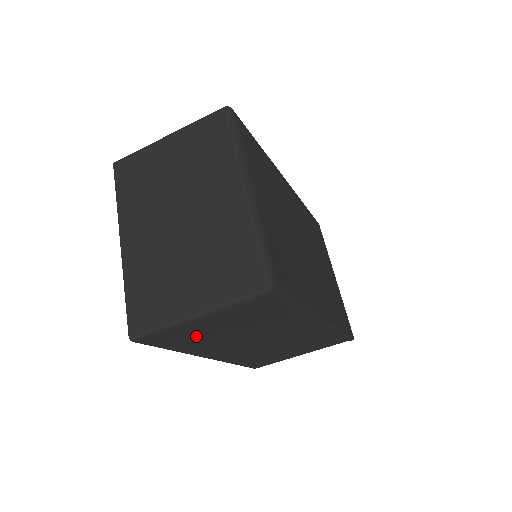
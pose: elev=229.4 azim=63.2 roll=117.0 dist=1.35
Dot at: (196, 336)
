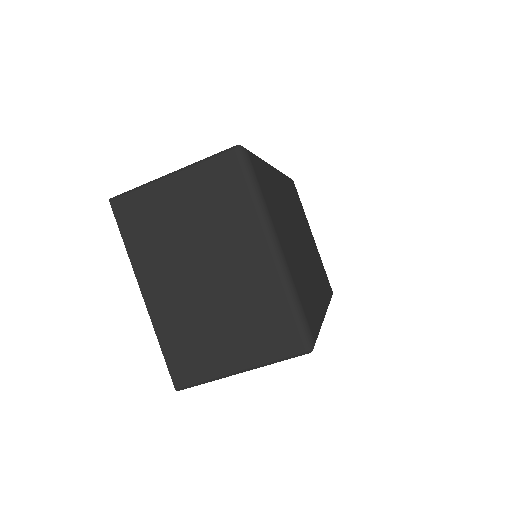
Dot at: occluded
